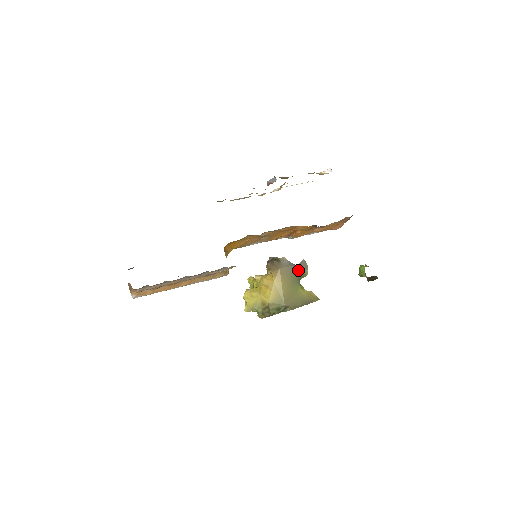
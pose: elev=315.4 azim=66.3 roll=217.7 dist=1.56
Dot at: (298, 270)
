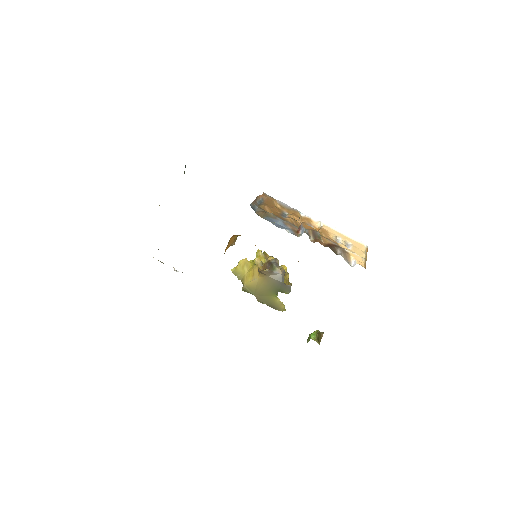
Dot at: (282, 287)
